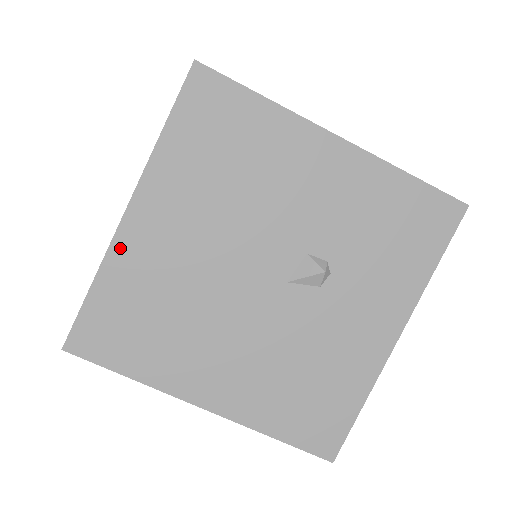
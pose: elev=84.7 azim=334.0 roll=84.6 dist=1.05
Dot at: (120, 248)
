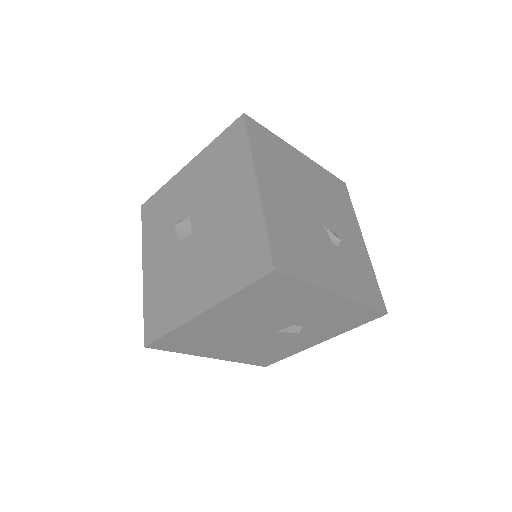
Dot at: (191, 324)
